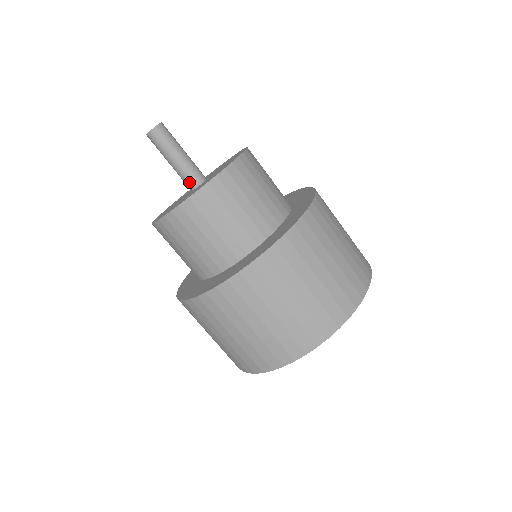
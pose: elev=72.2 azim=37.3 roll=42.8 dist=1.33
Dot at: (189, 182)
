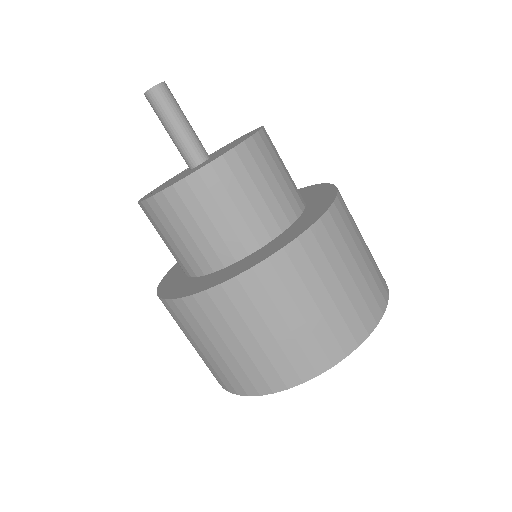
Dot at: (185, 160)
